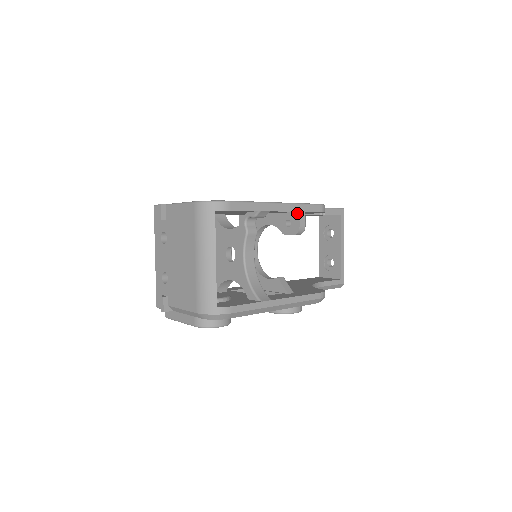
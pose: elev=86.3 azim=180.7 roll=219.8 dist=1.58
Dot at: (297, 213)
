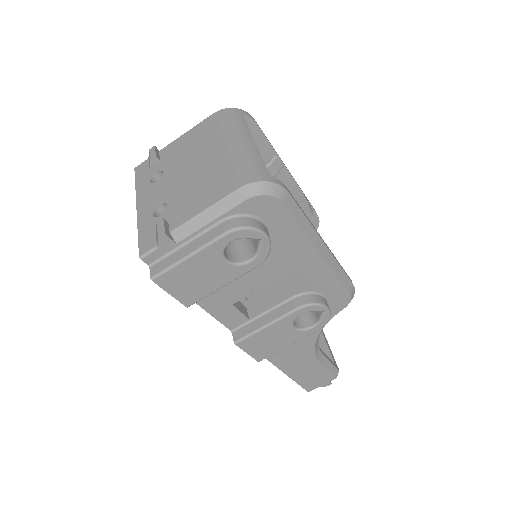
Dot at: (301, 197)
